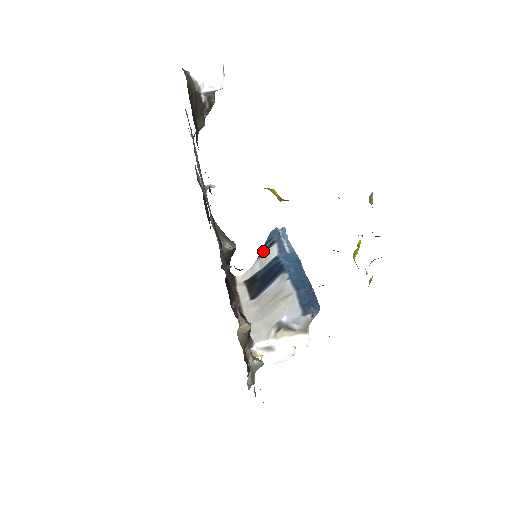
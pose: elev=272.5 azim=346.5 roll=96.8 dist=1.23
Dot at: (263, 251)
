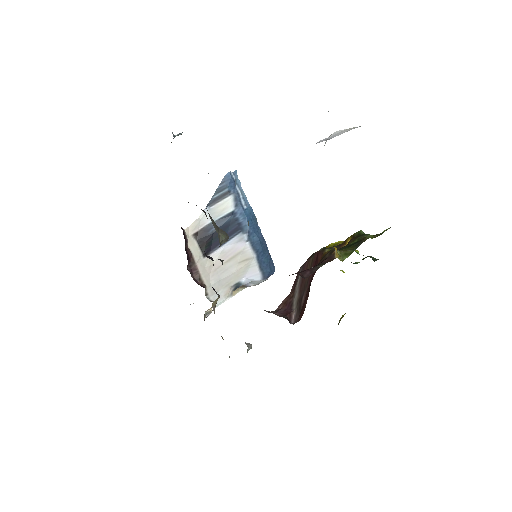
Dot at: (214, 200)
